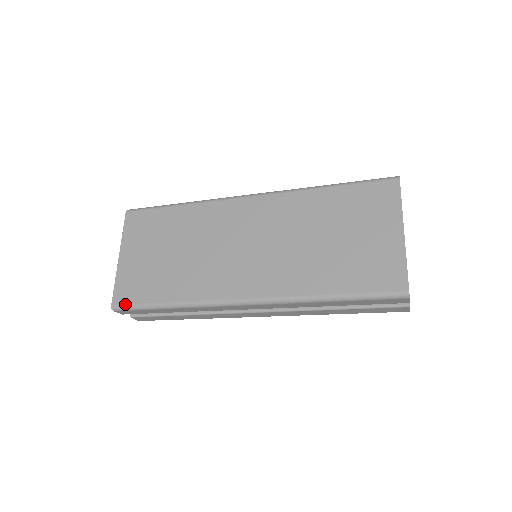
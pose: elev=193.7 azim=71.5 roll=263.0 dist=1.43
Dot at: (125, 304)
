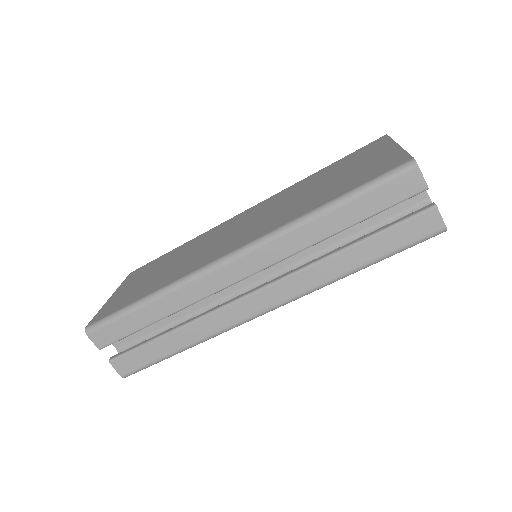
Dot at: (100, 319)
